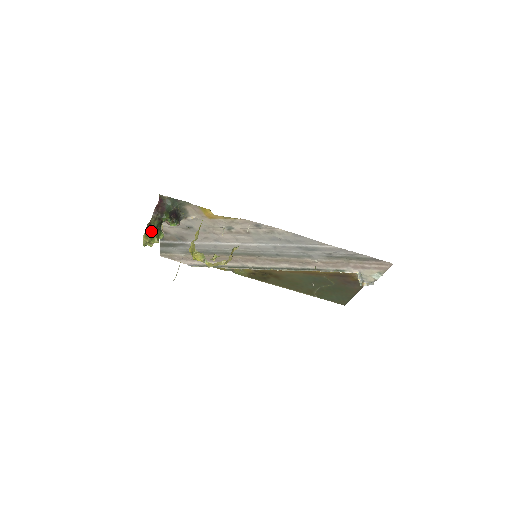
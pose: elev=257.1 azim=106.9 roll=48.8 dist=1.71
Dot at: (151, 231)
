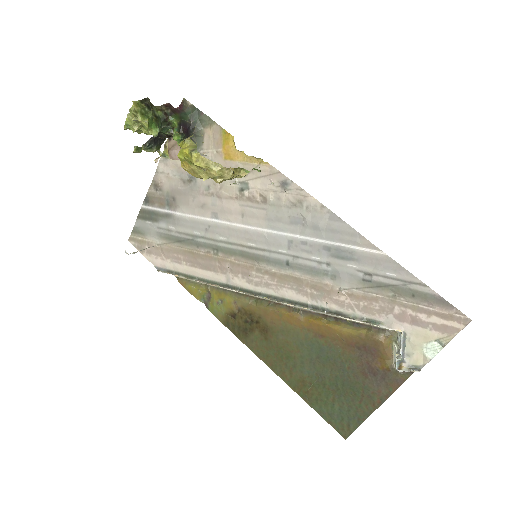
Dot at: (147, 109)
